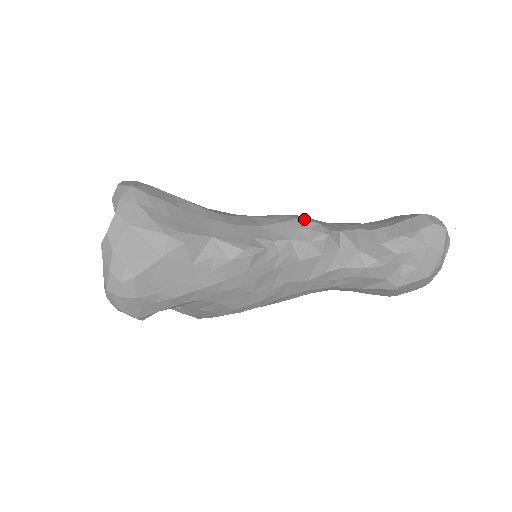
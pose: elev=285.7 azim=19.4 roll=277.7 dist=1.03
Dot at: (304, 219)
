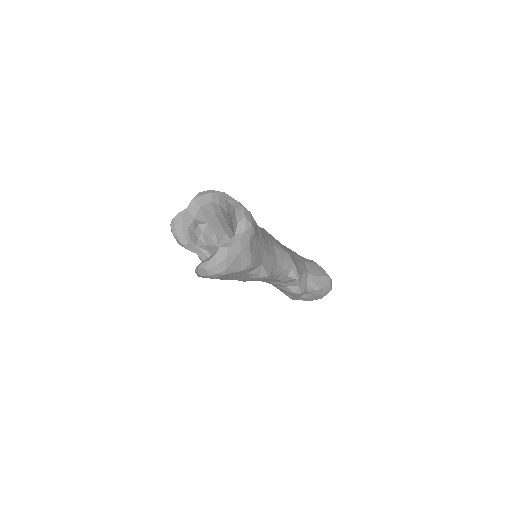
Dot at: (293, 261)
